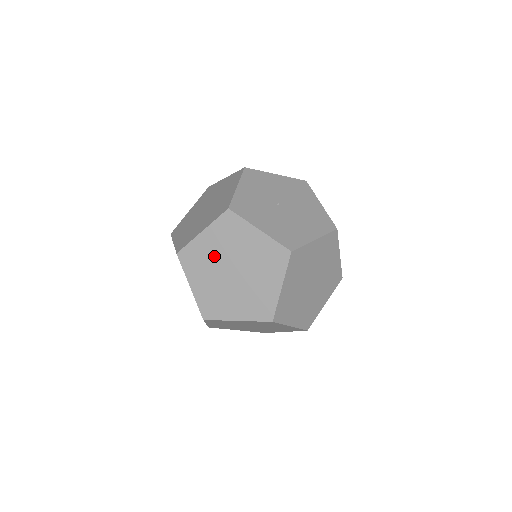
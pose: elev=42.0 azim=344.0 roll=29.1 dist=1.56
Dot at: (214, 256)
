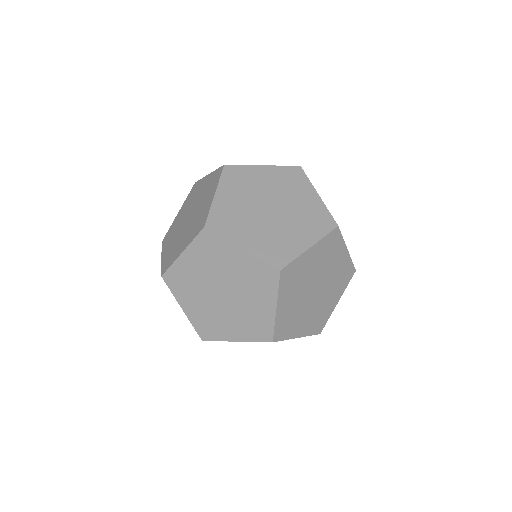
Dot at: (181, 220)
